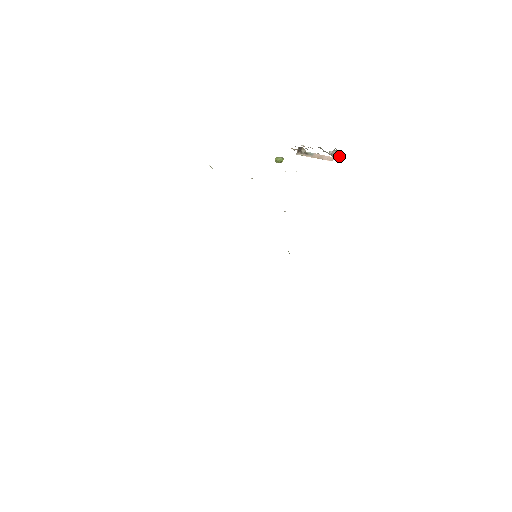
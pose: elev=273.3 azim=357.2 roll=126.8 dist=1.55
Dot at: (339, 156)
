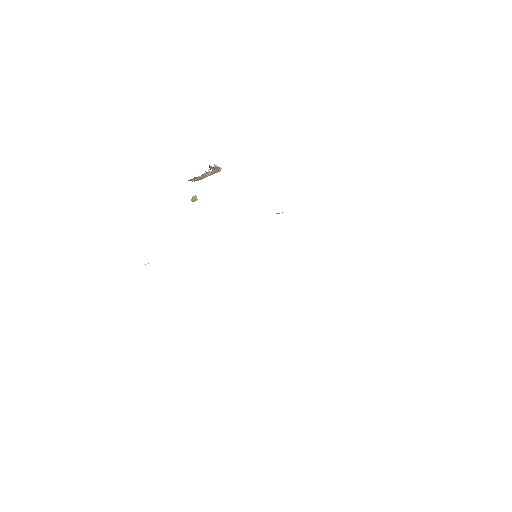
Dot at: occluded
